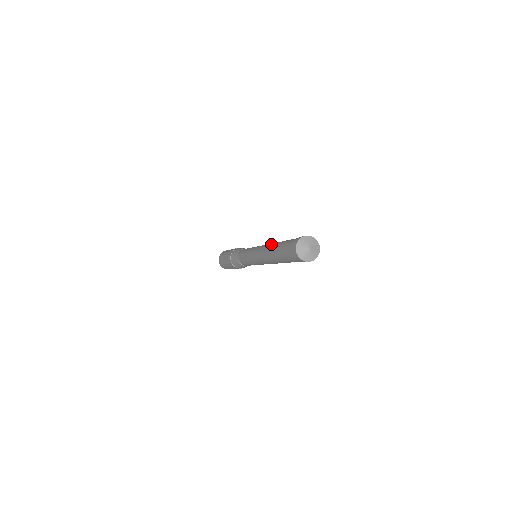
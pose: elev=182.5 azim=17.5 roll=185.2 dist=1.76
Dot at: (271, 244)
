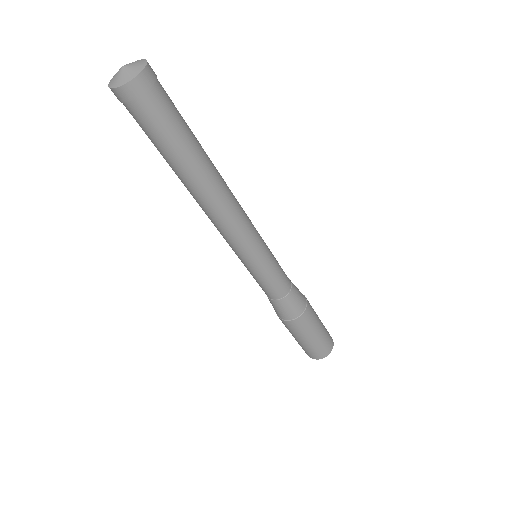
Dot at: occluded
